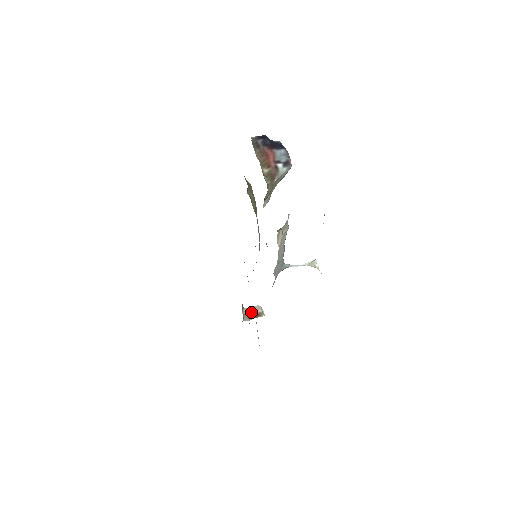
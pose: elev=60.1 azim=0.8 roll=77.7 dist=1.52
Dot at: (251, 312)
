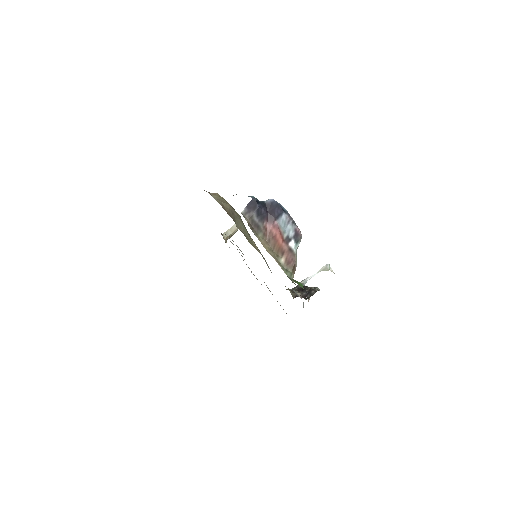
Dot at: (231, 234)
